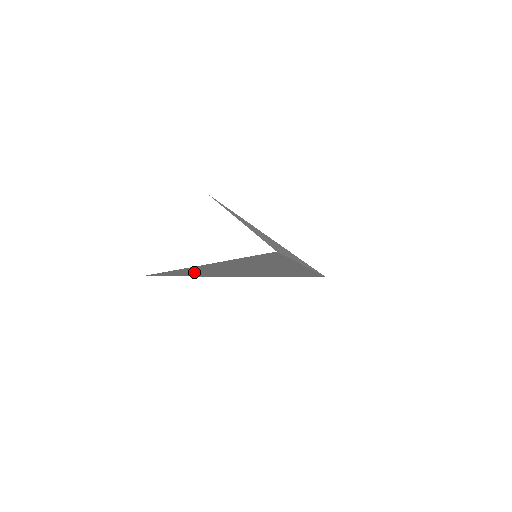
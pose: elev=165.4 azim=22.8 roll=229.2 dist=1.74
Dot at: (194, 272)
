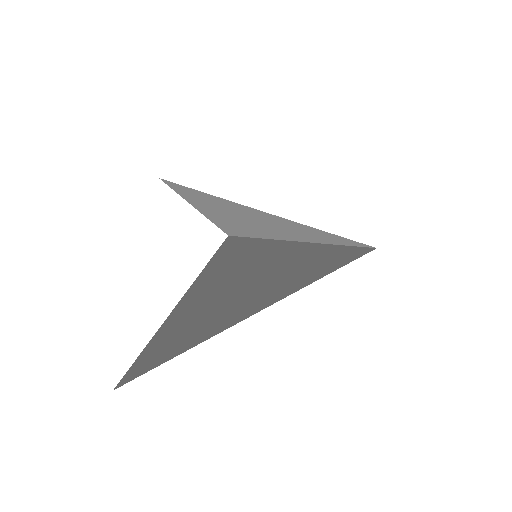
Dot at: (194, 328)
